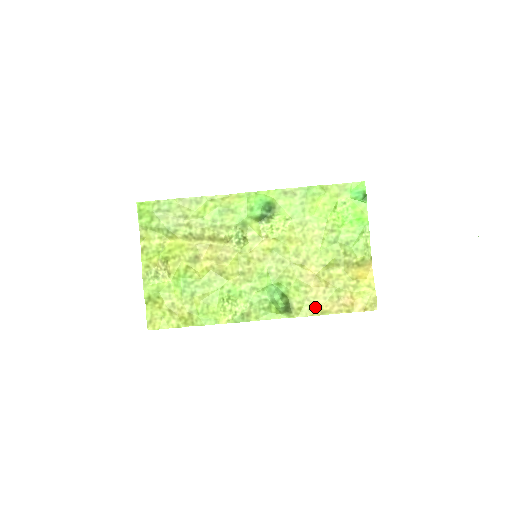
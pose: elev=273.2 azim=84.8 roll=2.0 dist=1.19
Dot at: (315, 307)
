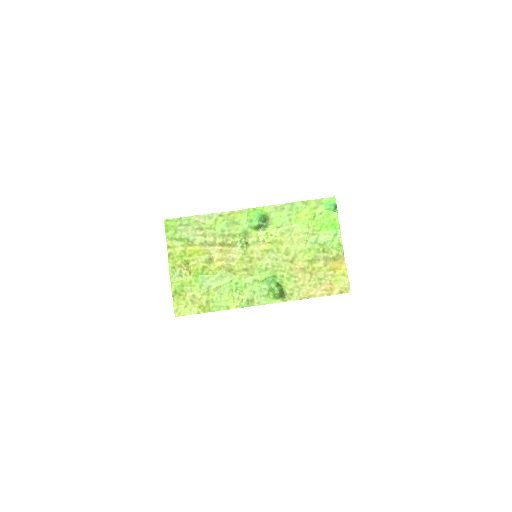
Dot at: (303, 293)
